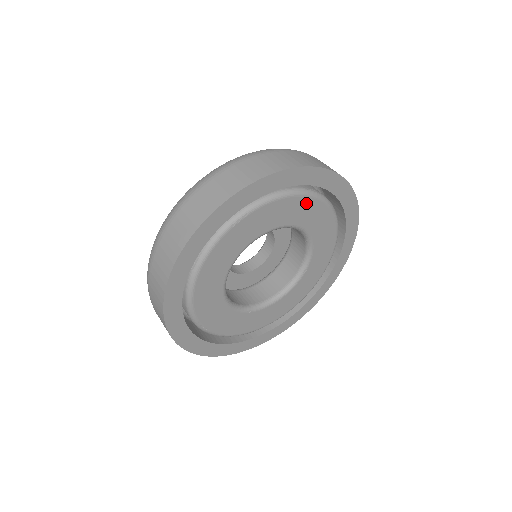
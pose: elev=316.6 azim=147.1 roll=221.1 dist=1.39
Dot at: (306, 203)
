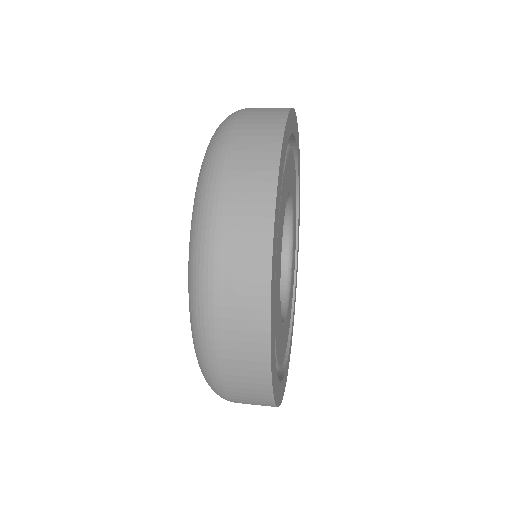
Dot at: (293, 167)
